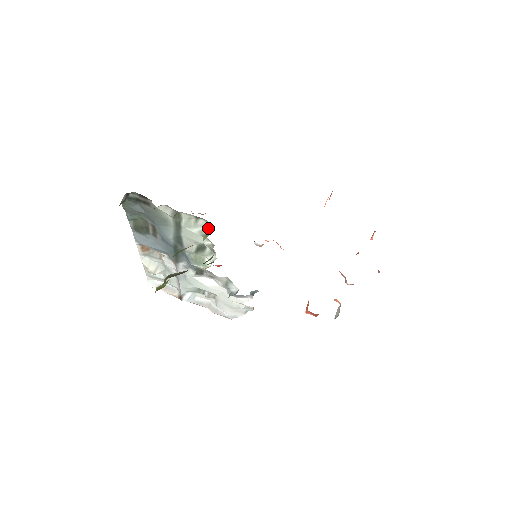
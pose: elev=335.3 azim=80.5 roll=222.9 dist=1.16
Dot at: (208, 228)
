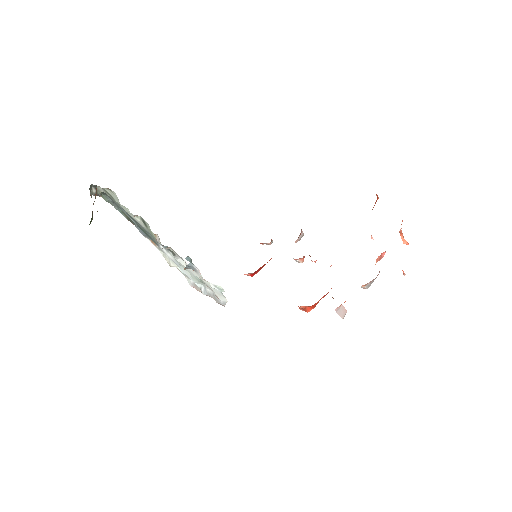
Dot at: (116, 196)
